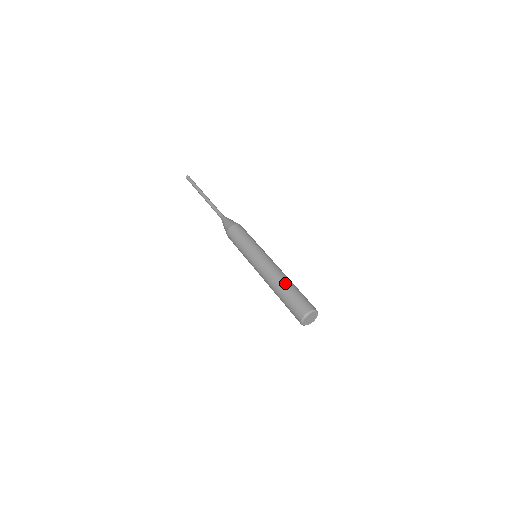
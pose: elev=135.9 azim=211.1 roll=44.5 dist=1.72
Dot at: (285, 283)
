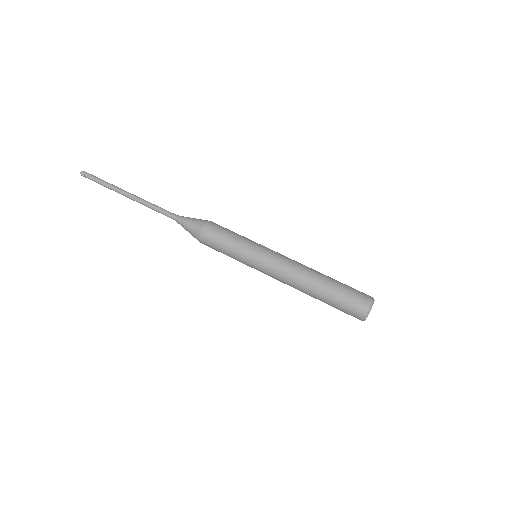
Dot at: (321, 282)
